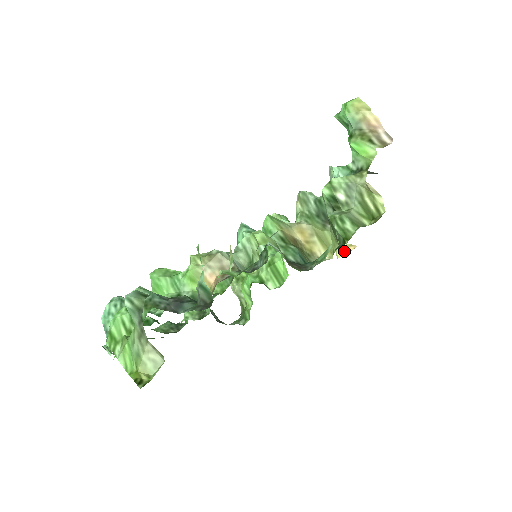
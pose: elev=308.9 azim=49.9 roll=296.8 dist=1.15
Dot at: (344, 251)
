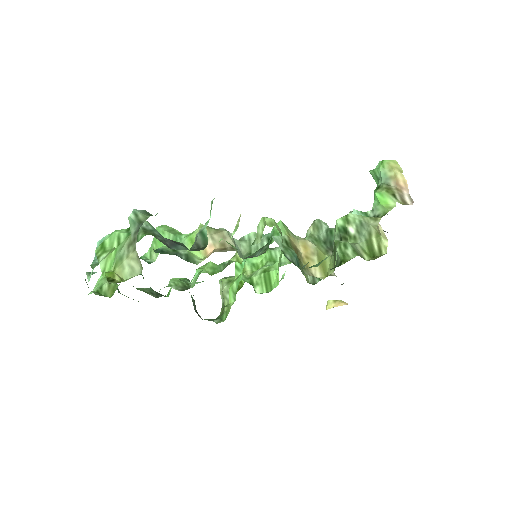
Dot at: (335, 305)
